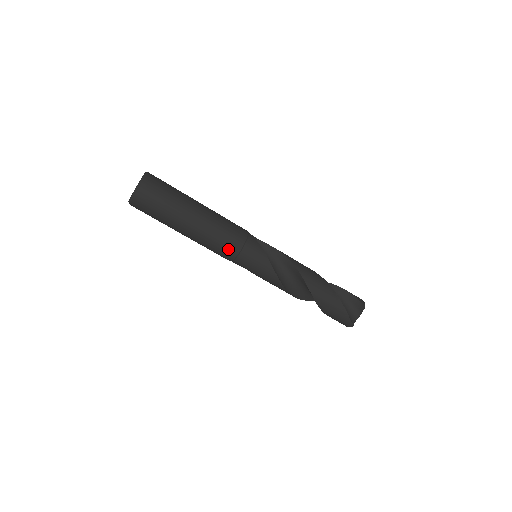
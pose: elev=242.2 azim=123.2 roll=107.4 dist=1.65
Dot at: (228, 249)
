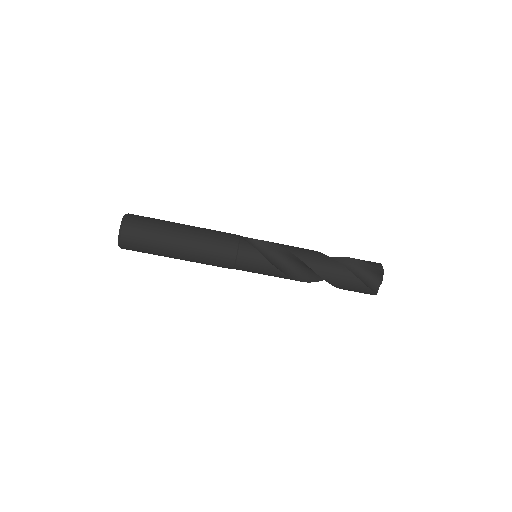
Dot at: (223, 261)
